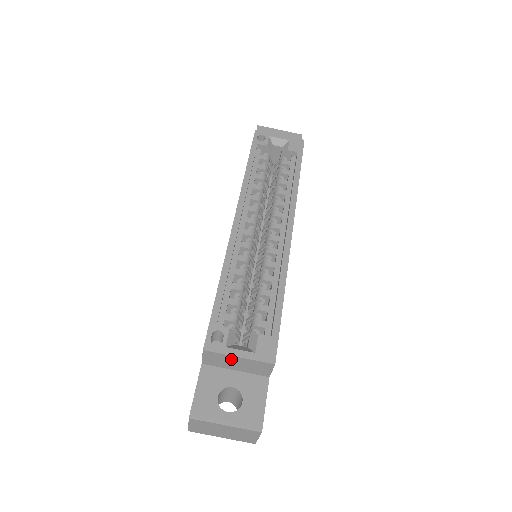
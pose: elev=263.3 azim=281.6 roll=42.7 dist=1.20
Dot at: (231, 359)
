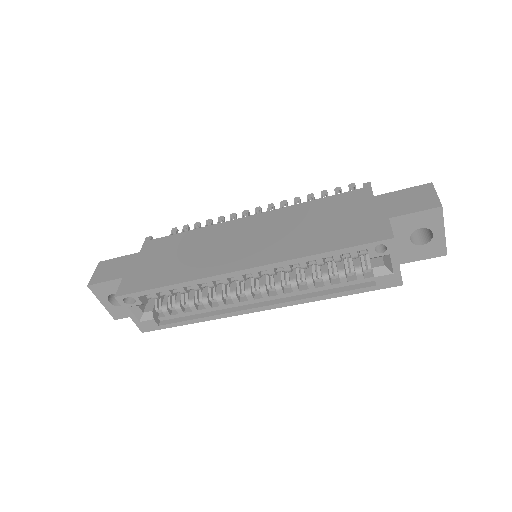
Dot at: occluded
